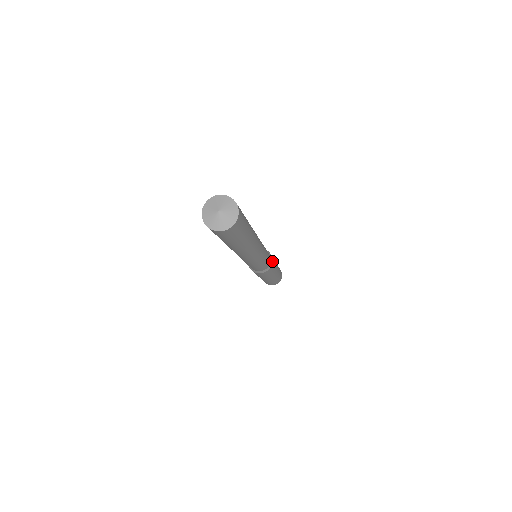
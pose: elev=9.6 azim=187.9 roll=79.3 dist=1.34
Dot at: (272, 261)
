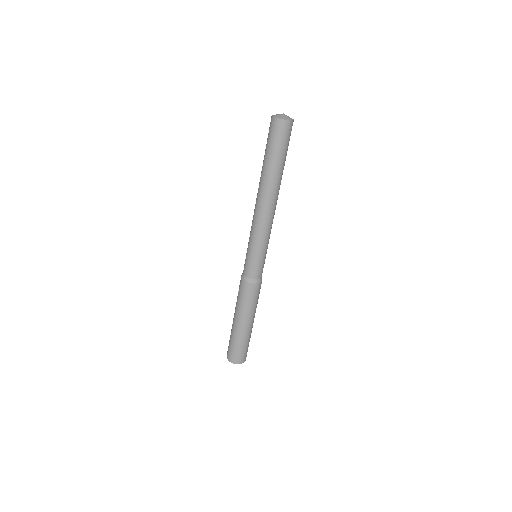
Dot at: occluded
